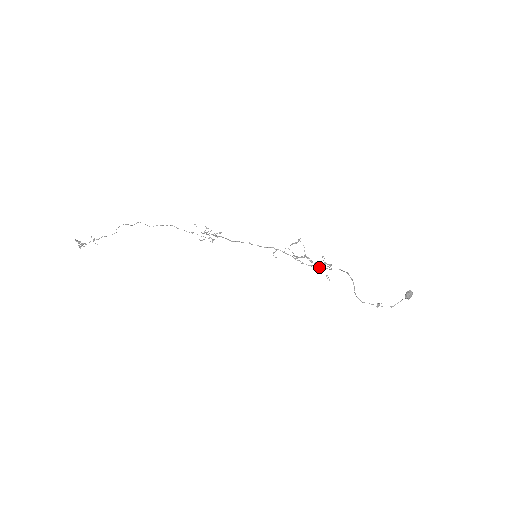
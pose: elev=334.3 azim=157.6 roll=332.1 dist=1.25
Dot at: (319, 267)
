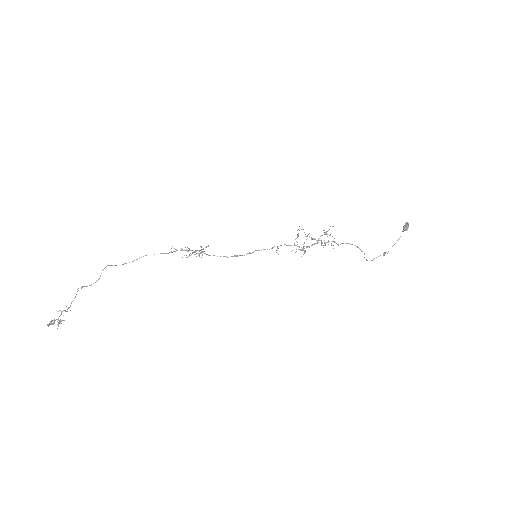
Dot at: occluded
